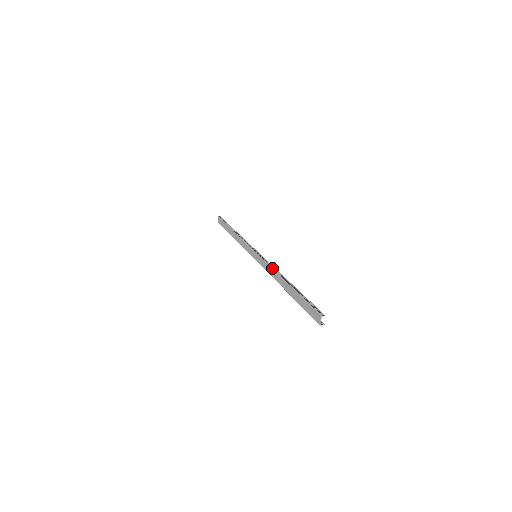
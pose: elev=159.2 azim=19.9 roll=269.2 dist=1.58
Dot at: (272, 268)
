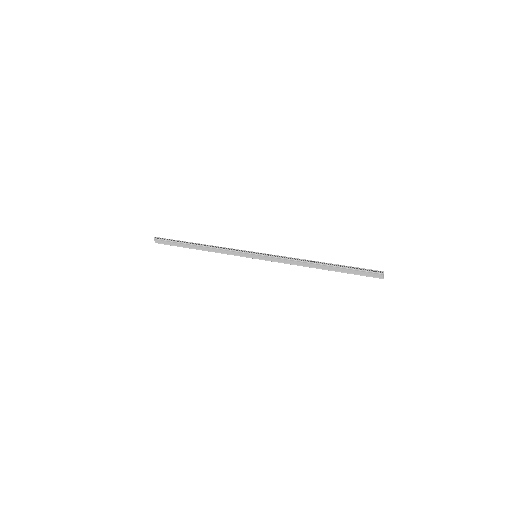
Dot at: (292, 259)
